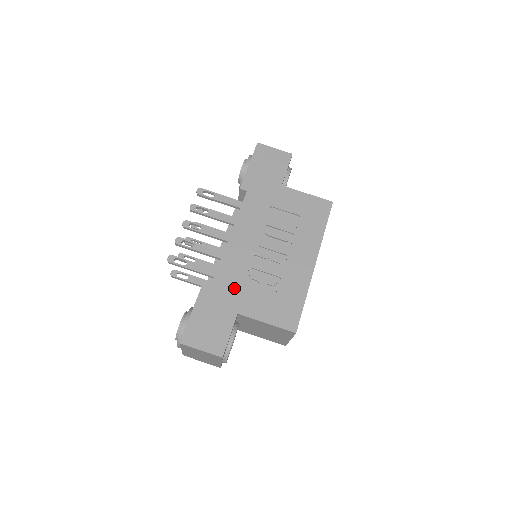
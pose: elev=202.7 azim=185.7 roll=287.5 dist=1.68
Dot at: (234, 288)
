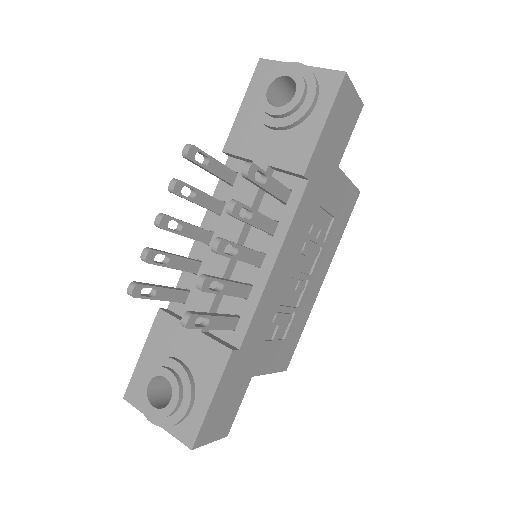
Dot at: (257, 346)
